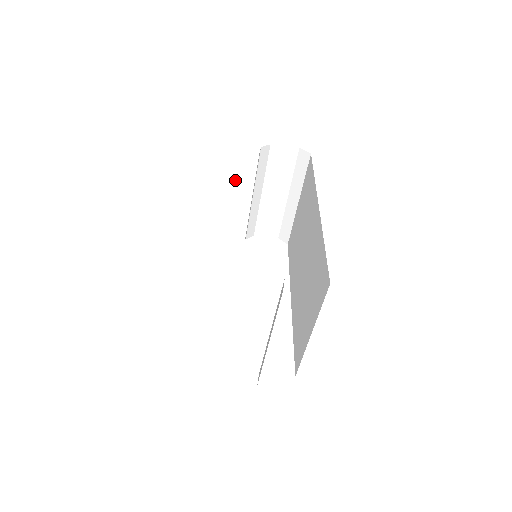
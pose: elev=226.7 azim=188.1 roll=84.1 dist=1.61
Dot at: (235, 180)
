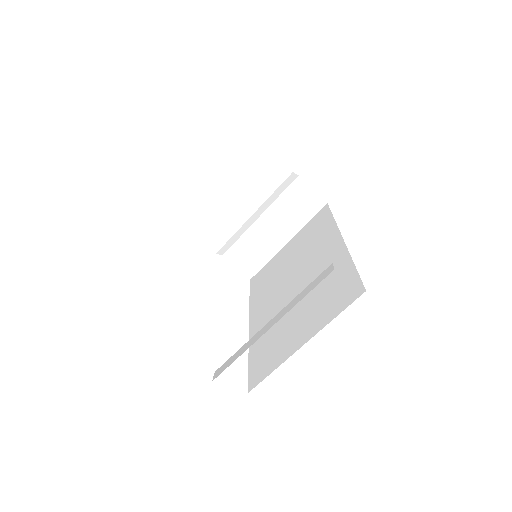
Dot at: (252, 187)
